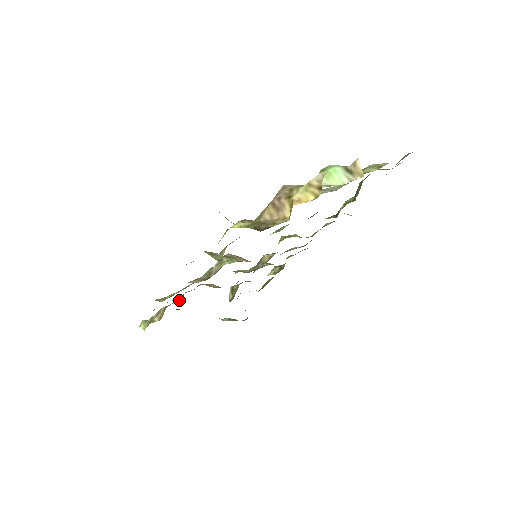
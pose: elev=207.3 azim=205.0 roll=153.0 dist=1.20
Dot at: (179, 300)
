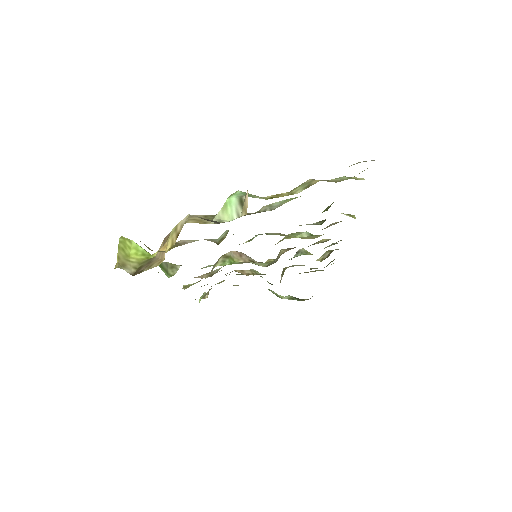
Dot at: (223, 281)
